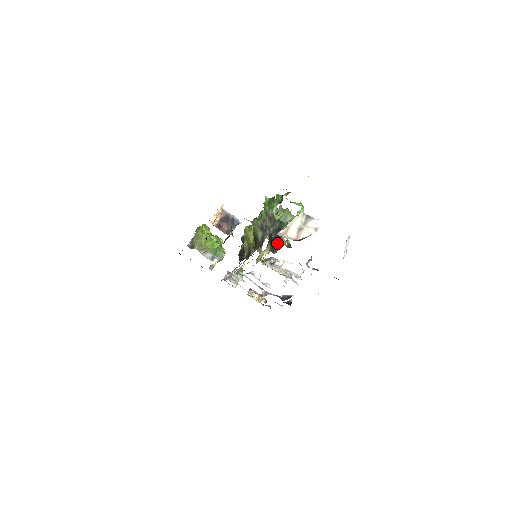
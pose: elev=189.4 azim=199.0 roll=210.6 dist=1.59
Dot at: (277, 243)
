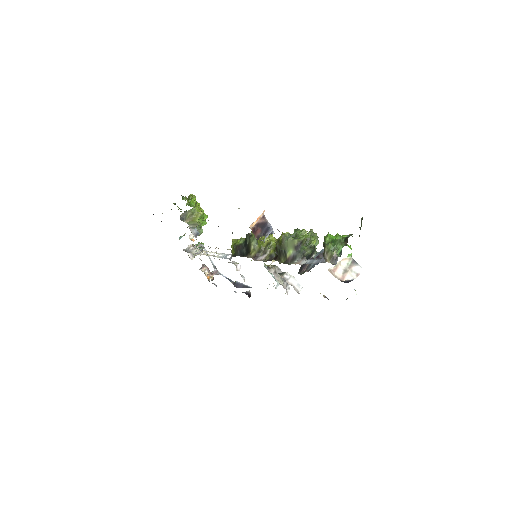
Dot at: (304, 265)
